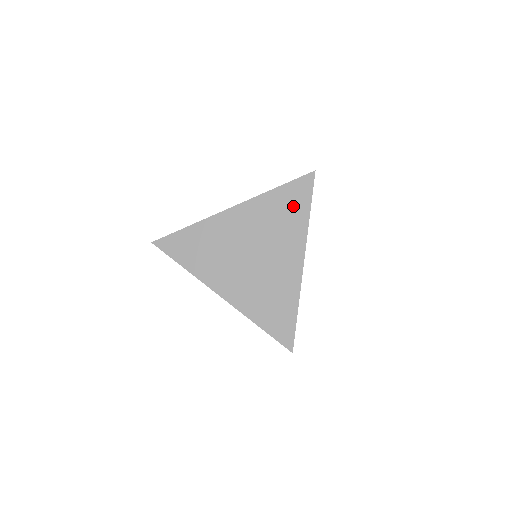
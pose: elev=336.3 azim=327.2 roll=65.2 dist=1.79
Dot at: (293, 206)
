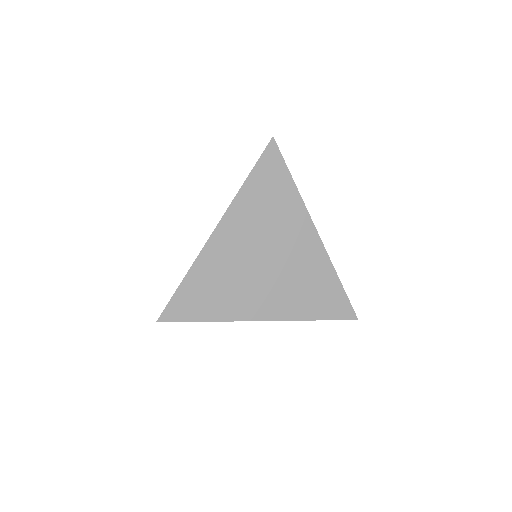
Dot at: (274, 187)
